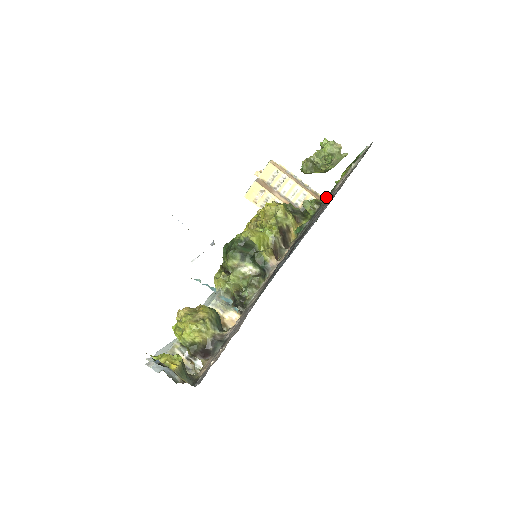
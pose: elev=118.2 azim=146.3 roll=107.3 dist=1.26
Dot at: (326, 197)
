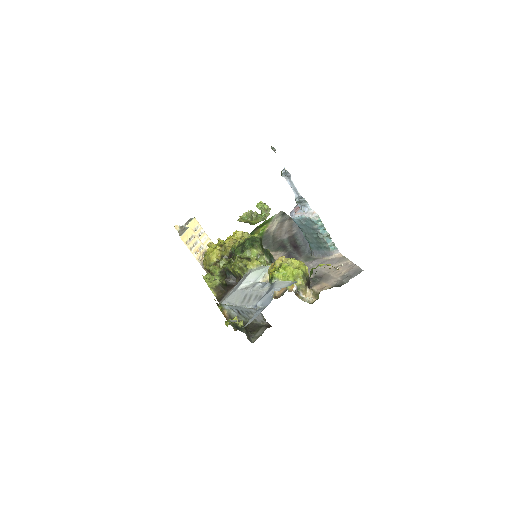
Dot at: occluded
